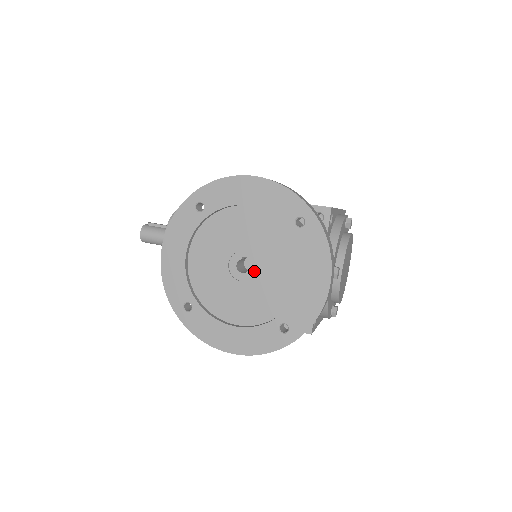
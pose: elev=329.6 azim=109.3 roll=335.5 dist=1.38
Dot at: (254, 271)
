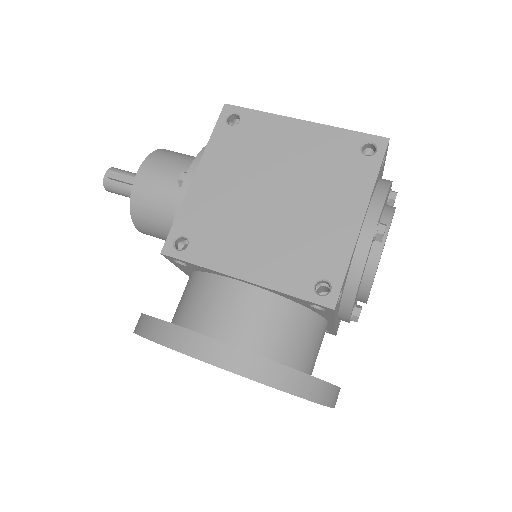
Dot at: occluded
